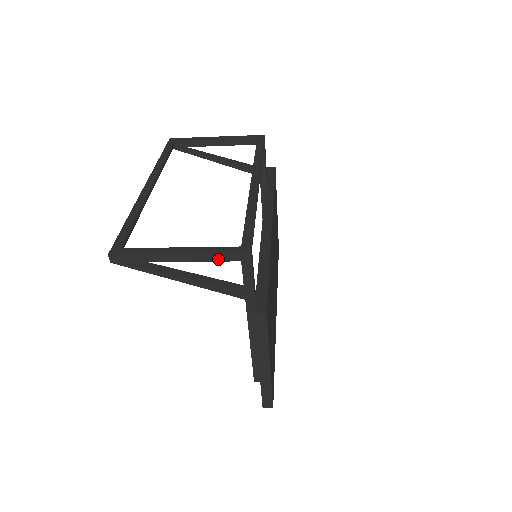
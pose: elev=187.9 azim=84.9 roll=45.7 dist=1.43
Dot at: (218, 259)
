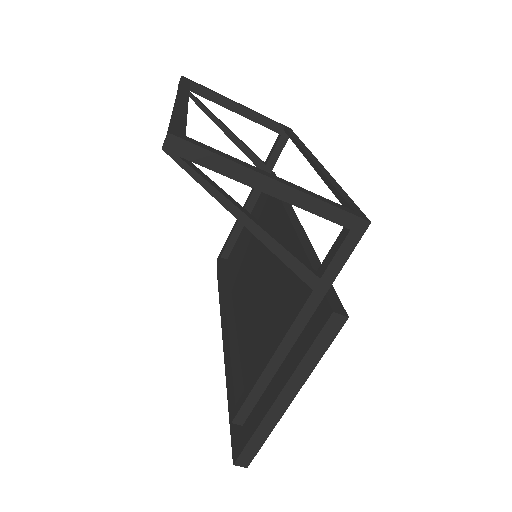
Dot at: (324, 213)
